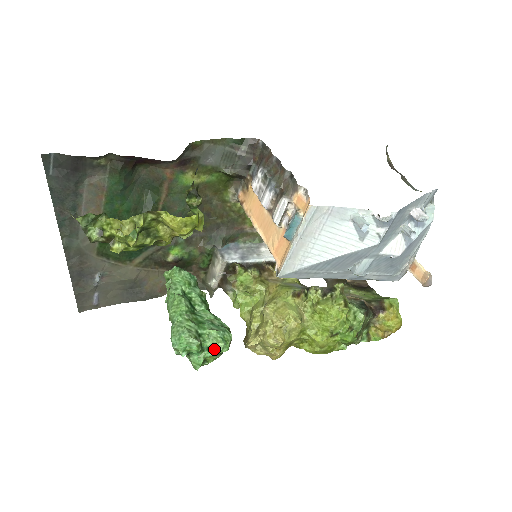
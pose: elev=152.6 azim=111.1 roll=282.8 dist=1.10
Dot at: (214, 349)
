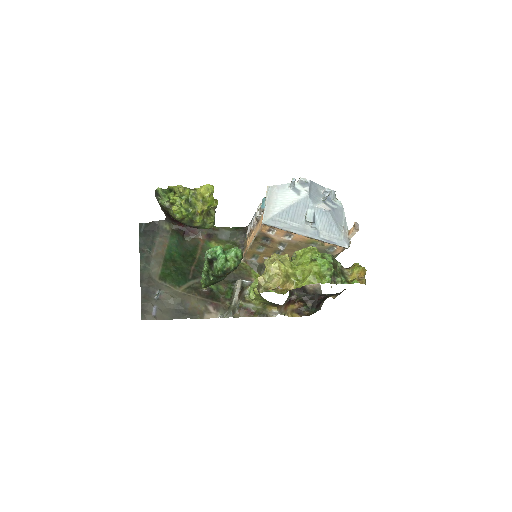
Dot at: (231, 249)
